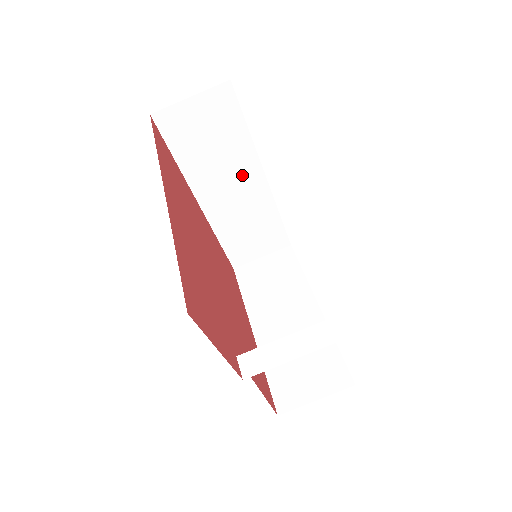
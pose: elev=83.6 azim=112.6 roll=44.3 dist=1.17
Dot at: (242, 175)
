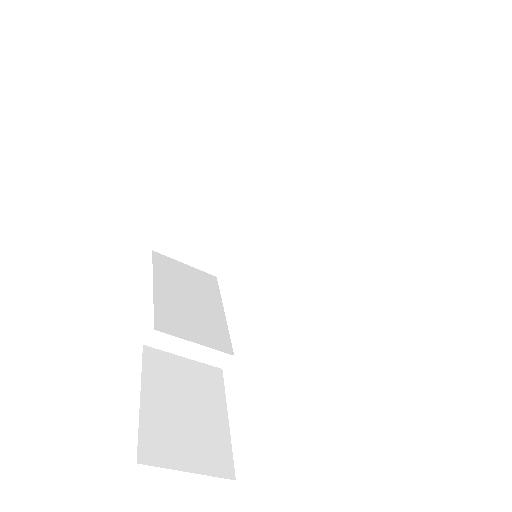
Dot at: occluded
